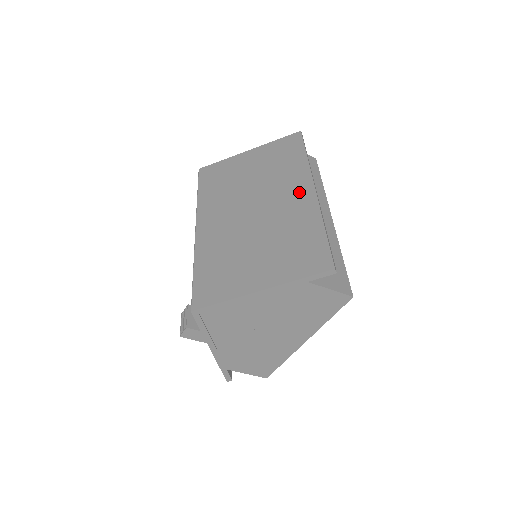
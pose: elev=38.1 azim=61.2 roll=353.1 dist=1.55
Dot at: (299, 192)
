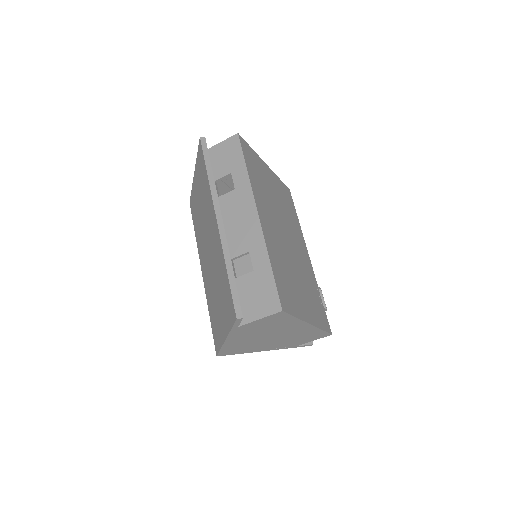
Dot at: (214, 226)
